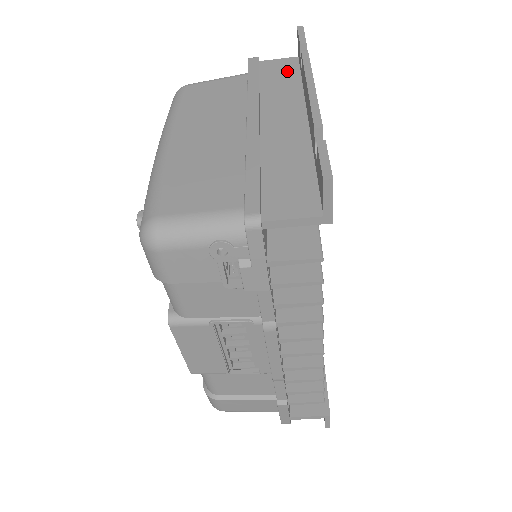
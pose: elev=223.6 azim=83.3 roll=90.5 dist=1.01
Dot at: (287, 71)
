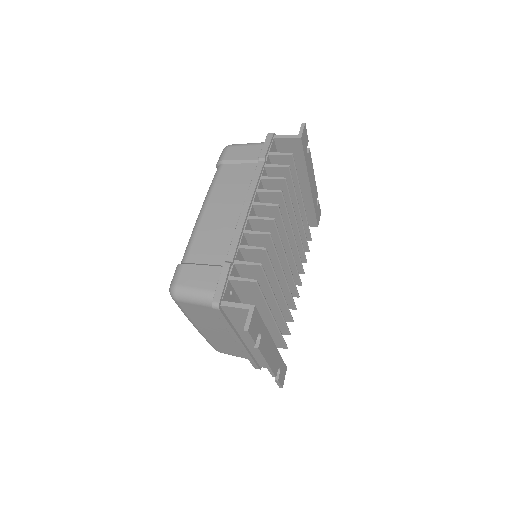
Dot at: (246, 318)
